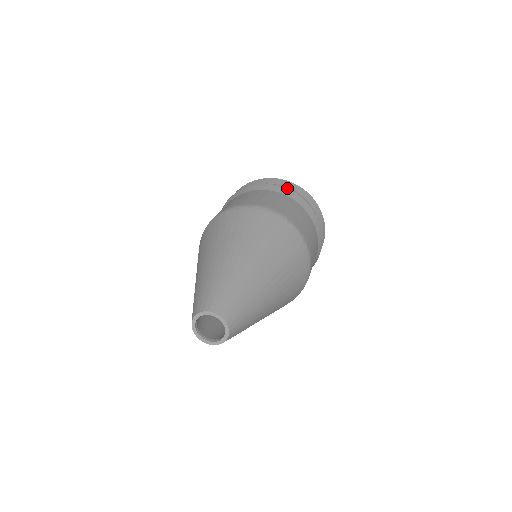
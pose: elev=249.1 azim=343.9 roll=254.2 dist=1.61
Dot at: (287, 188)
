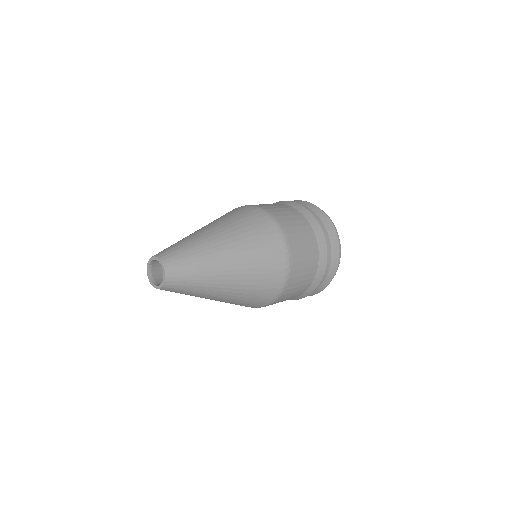
Dot at: occluded
